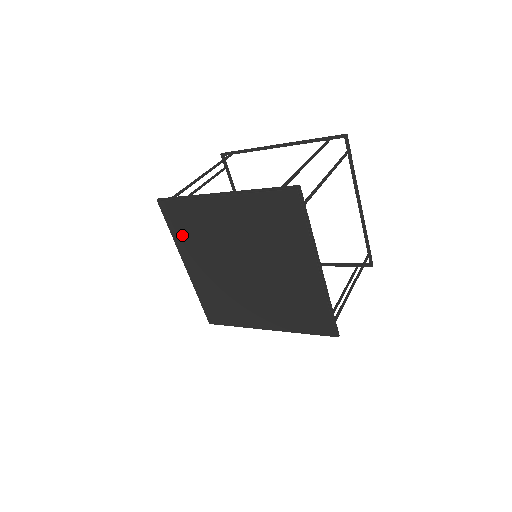
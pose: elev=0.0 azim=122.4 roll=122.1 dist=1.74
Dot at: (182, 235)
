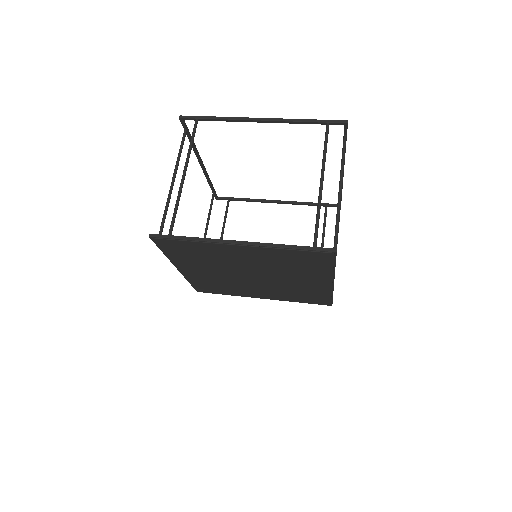
Dot at: (179, 256)
